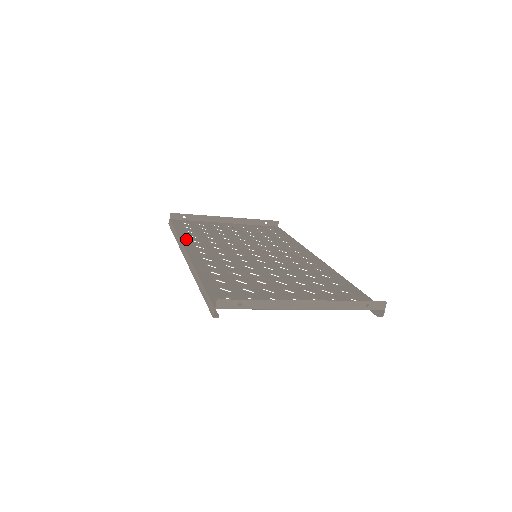
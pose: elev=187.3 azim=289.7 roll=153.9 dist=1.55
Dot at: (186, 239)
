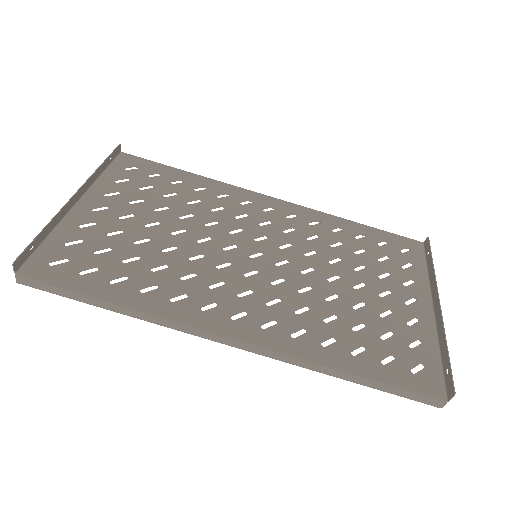
Dot at: (163, 307)
